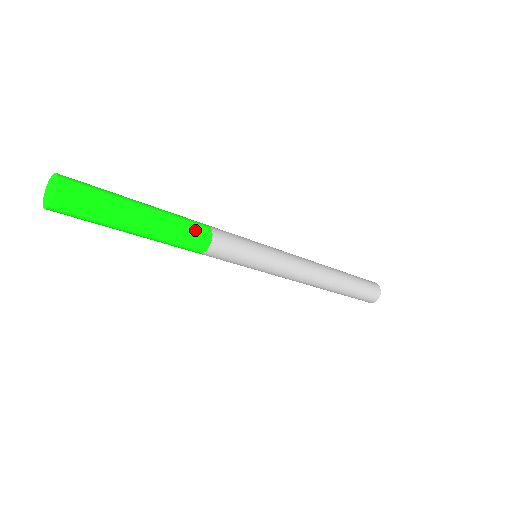
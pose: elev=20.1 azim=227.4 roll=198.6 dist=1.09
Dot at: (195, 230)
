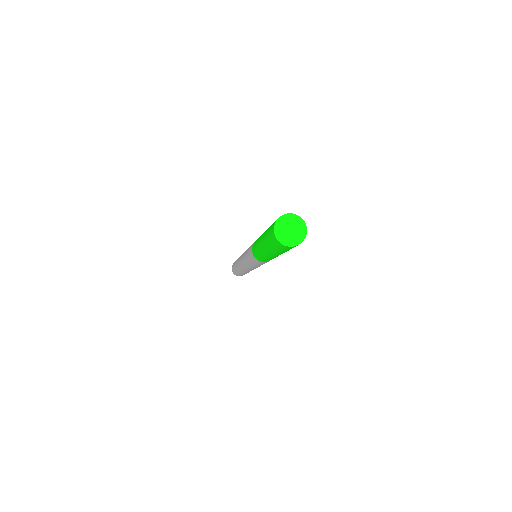
Dot at: occluded
